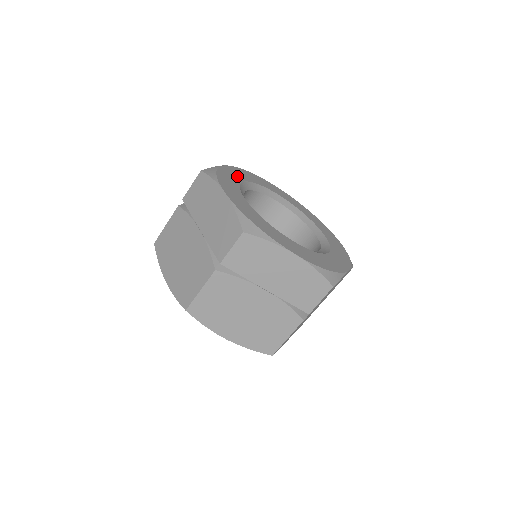
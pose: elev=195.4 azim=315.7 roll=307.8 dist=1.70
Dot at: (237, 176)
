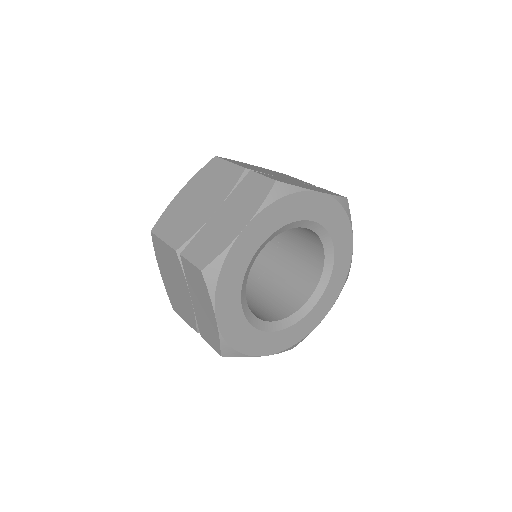
Dot at: (251, 246)
